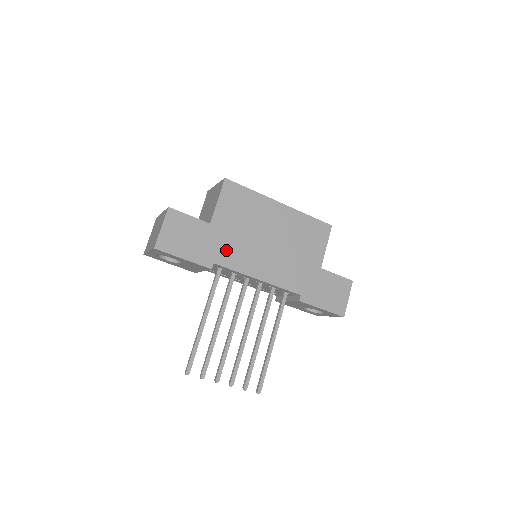
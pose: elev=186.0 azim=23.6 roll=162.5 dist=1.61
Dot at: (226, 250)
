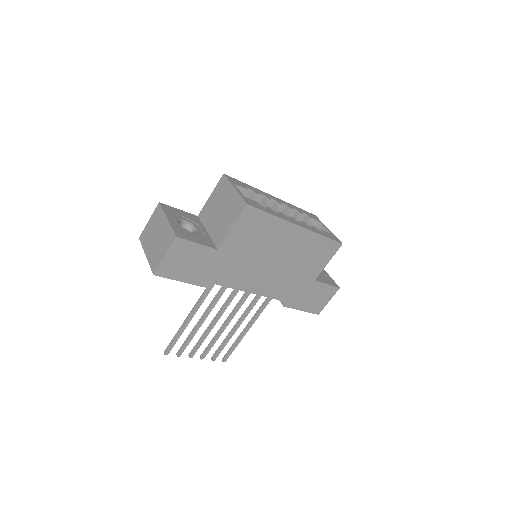
Dot at: (227, 272)
